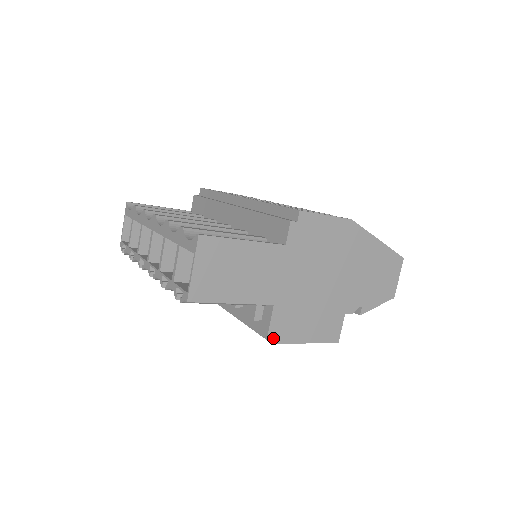
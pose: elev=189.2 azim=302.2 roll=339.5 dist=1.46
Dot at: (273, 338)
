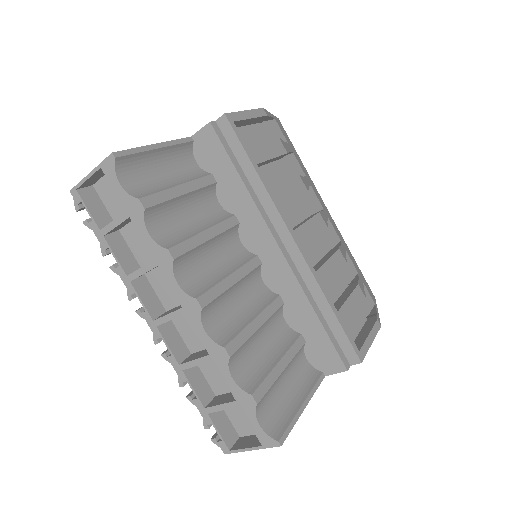
Dot at: occluded
